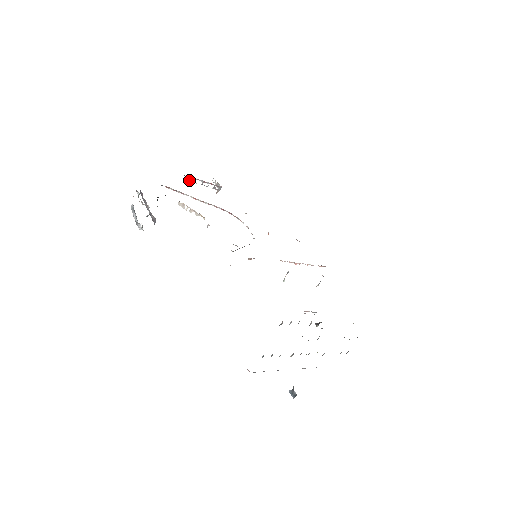
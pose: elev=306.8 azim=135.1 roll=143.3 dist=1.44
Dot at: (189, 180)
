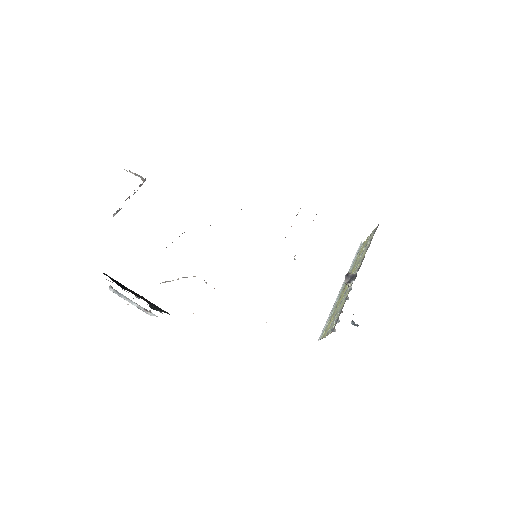
Dot at: (118, 211)
